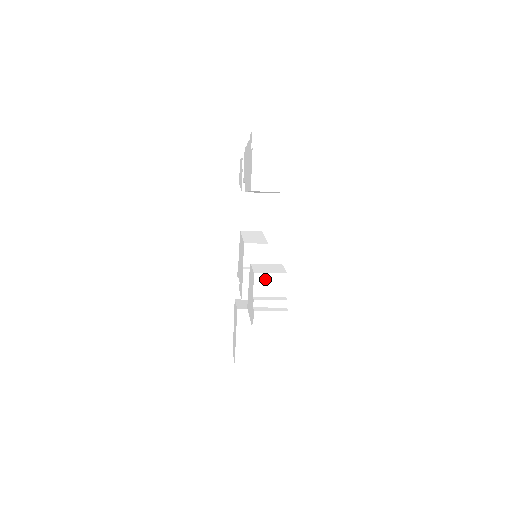
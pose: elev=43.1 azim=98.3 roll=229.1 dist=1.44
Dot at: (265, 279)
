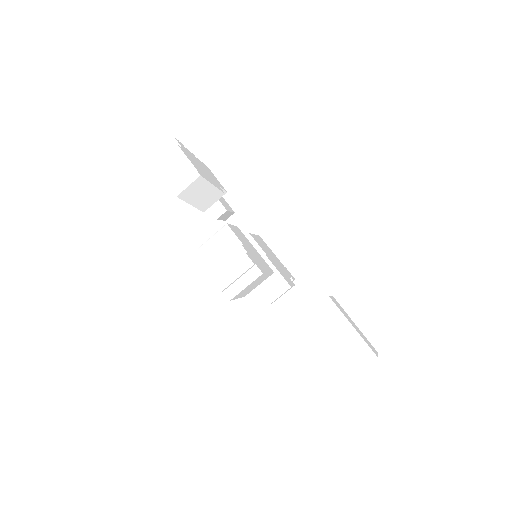
Dot at: (209, 246)
